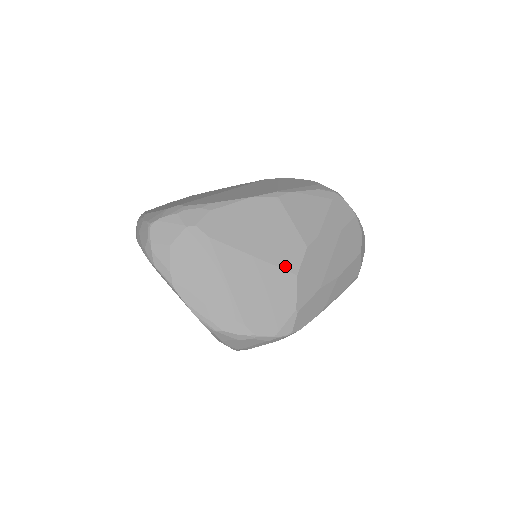
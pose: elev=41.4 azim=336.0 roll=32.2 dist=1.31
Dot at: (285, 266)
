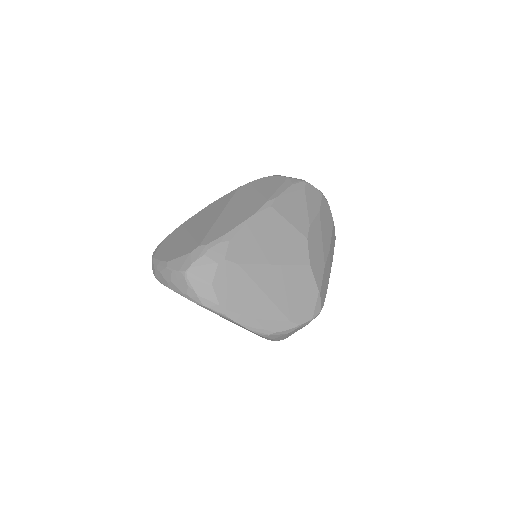
Dot at: (299, 262)
